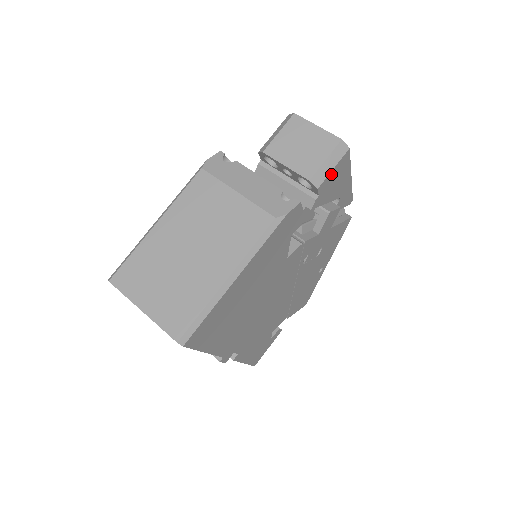
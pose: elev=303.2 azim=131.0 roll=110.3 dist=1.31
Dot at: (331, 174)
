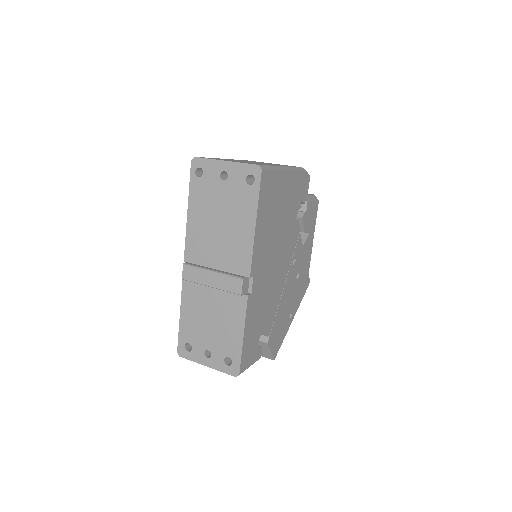
Dot at: (312, 205)
